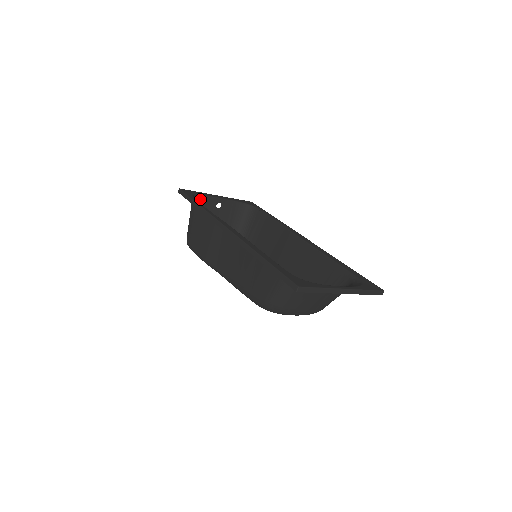
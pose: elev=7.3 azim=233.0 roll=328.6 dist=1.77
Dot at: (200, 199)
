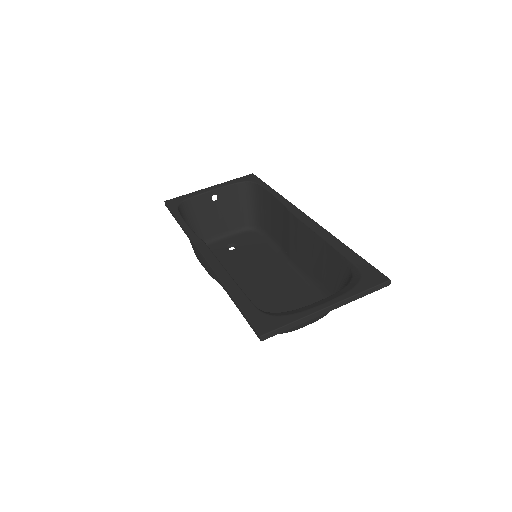
Dot at: (190, 202)
